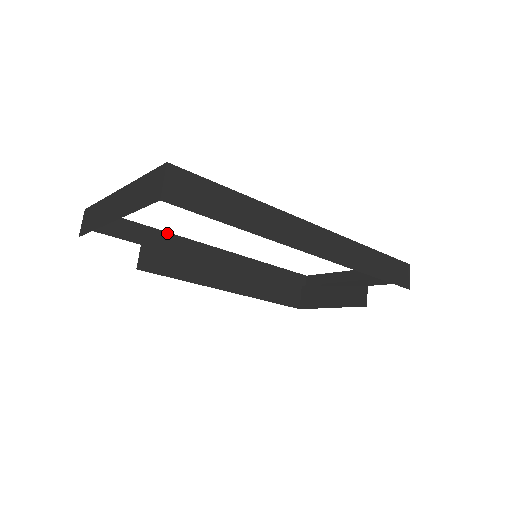
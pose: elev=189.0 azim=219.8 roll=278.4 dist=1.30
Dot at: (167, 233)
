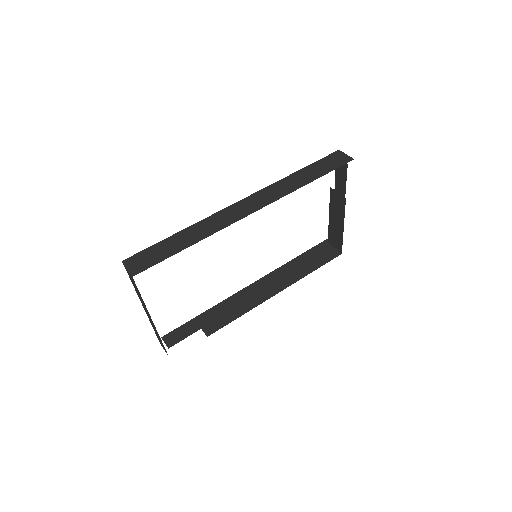
Dot at: (214, 307)
